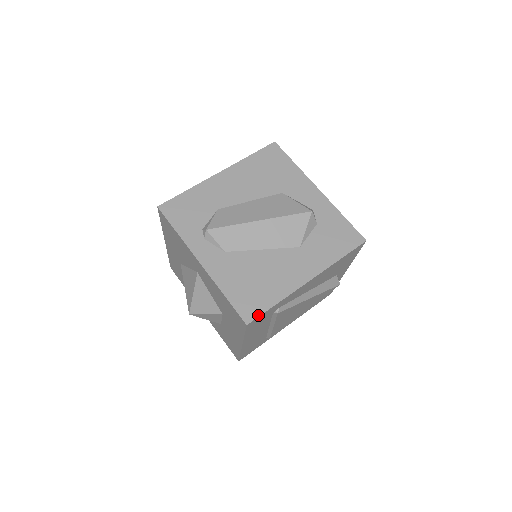
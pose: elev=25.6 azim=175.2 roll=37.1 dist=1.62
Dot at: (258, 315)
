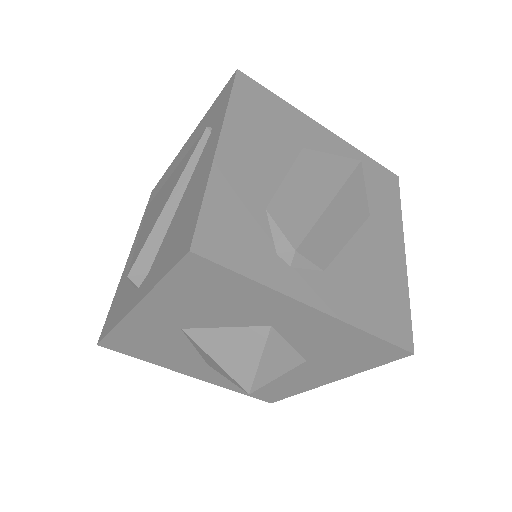
Dot at: (411, 332)
